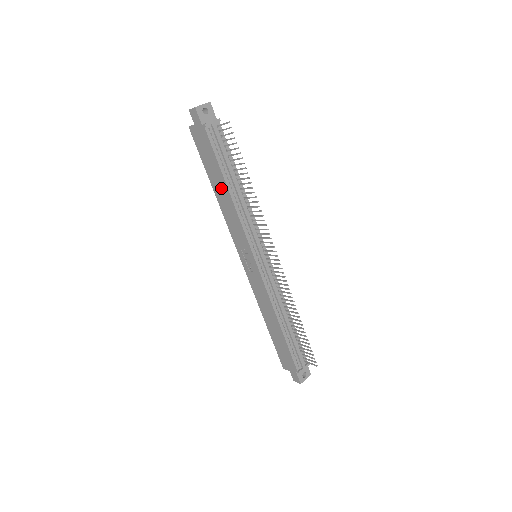
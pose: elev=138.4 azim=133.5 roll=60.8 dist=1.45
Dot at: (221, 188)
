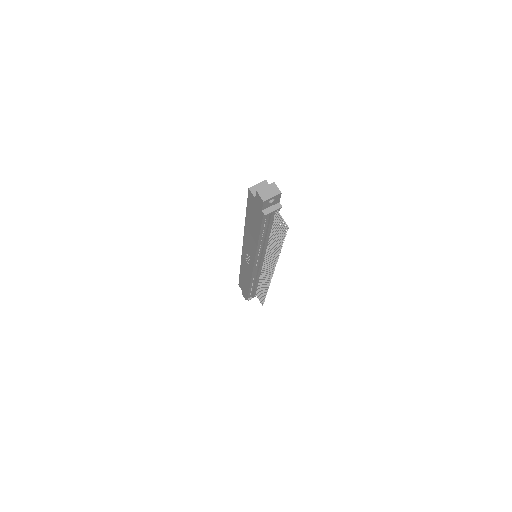
Dot at: (253, 232)
